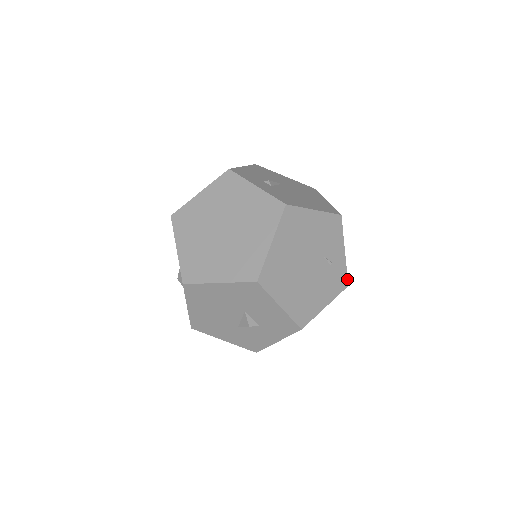
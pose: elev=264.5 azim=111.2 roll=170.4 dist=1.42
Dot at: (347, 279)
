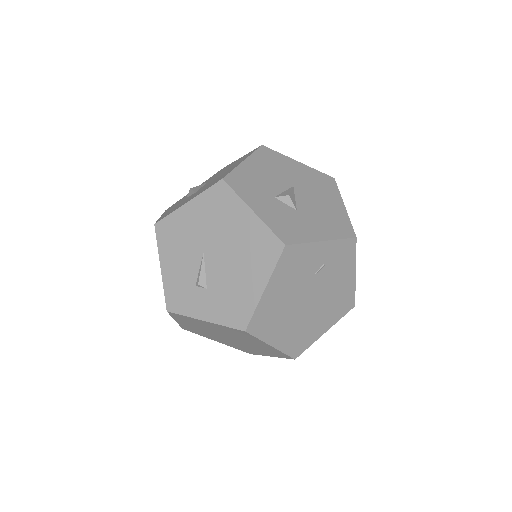
Dot at: (349, 239)
